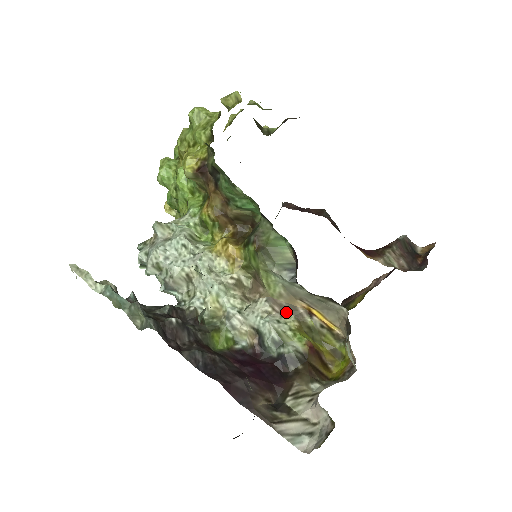
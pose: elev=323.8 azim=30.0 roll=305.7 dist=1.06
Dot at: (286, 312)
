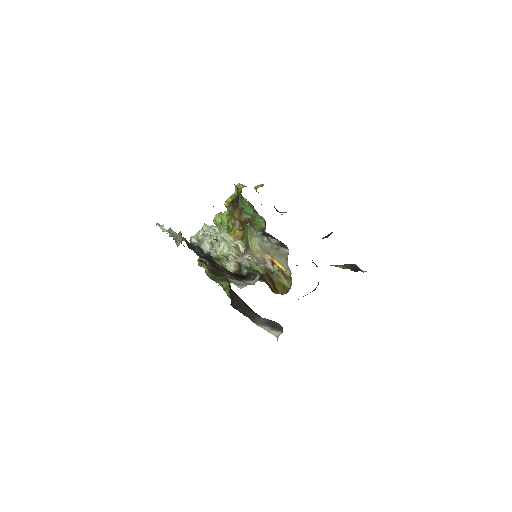
Dot at: (260, 263)
